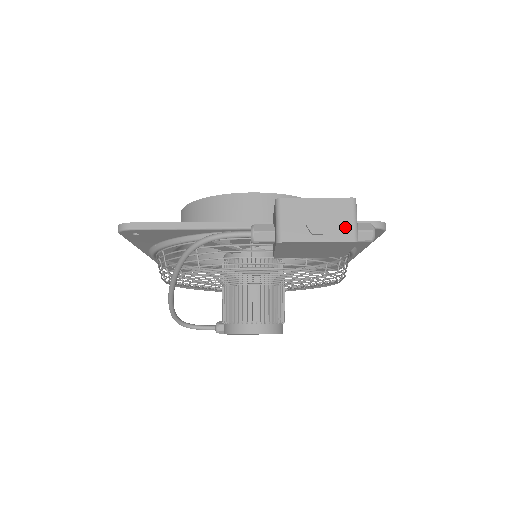
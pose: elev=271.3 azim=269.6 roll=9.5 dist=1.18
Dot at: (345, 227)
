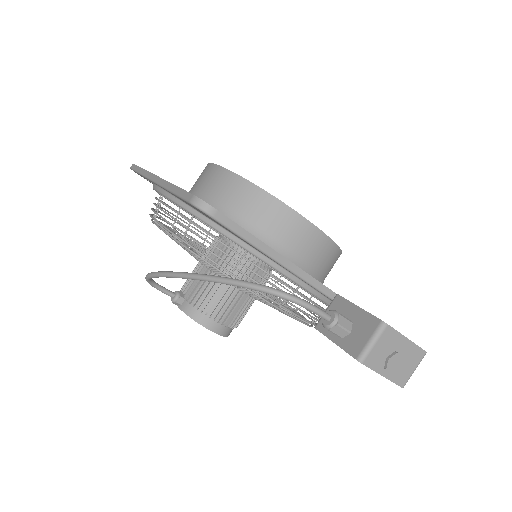
Dot at: (406, 373)
